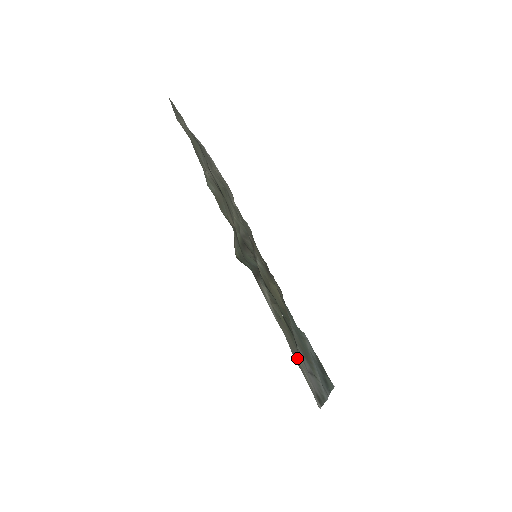
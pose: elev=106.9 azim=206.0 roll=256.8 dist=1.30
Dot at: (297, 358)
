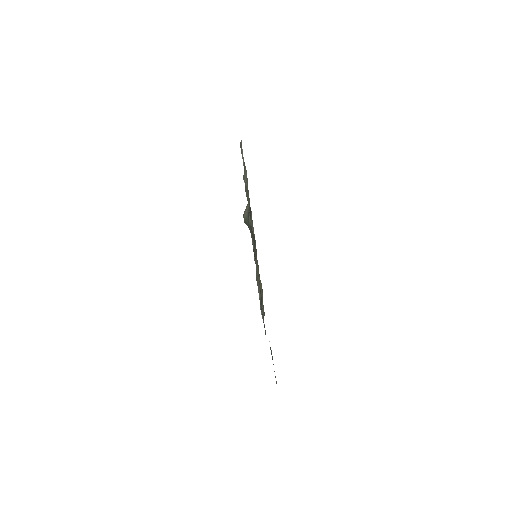
Dot at: (258, 287)
